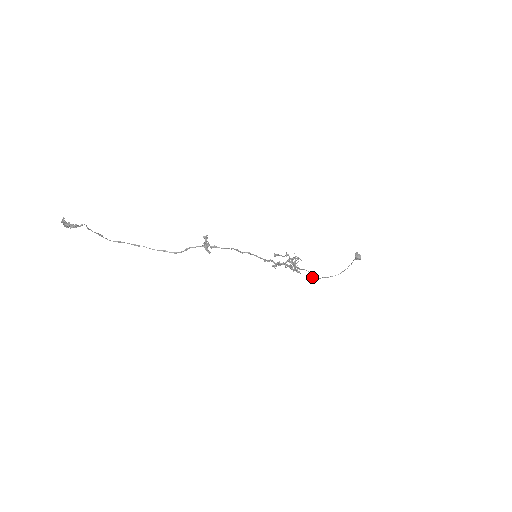
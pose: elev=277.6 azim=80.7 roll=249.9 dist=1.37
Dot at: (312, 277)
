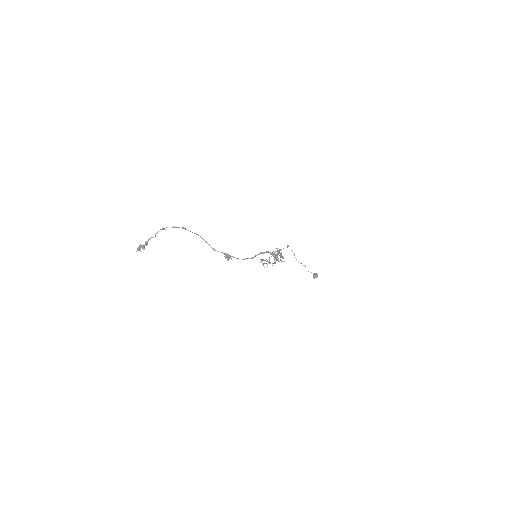
Dot at: (288, 245)
